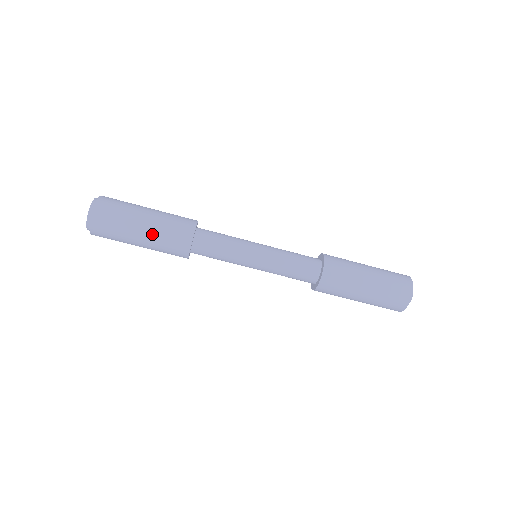
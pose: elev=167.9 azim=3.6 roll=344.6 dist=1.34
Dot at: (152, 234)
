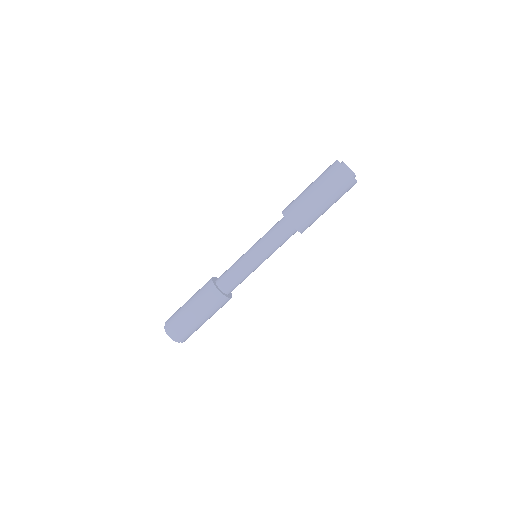
Dot at: (204, 313)
